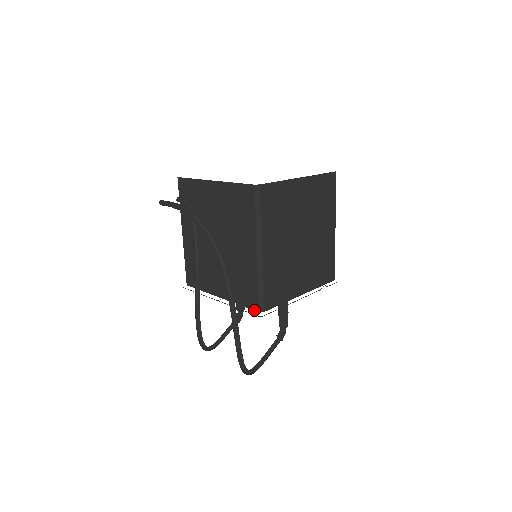
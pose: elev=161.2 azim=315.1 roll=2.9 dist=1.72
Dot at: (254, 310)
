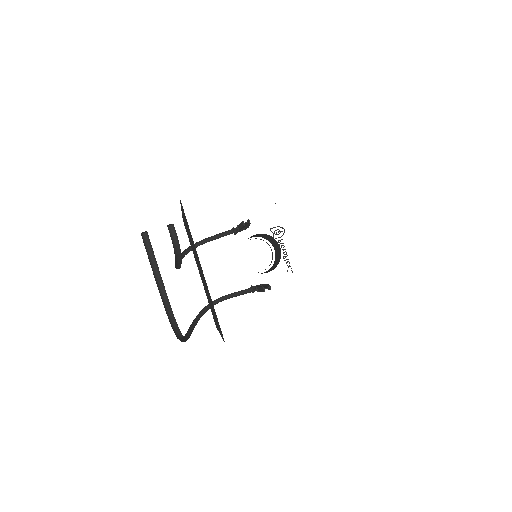
Dot at: occluded
